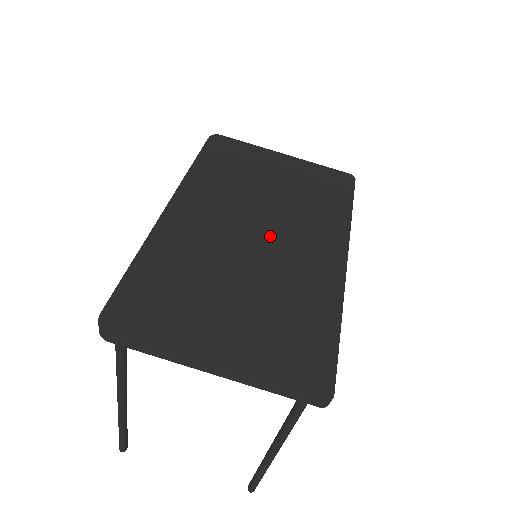
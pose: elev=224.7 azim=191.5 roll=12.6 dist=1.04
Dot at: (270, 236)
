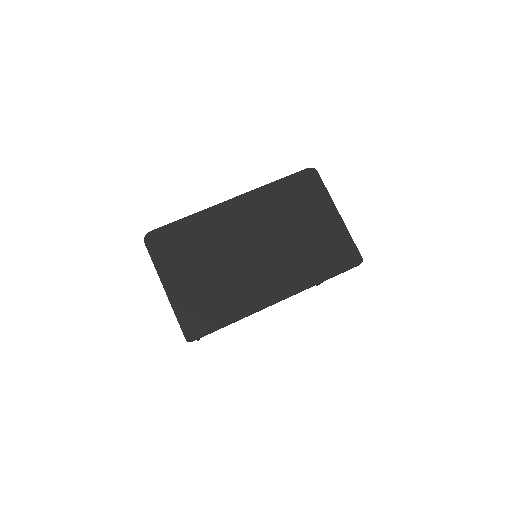
Dot at: (259, 256)
